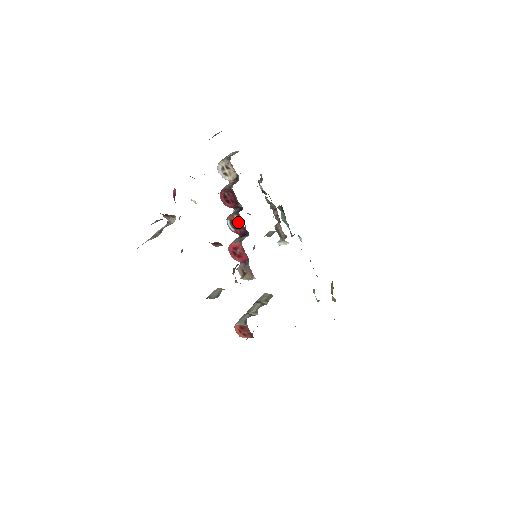
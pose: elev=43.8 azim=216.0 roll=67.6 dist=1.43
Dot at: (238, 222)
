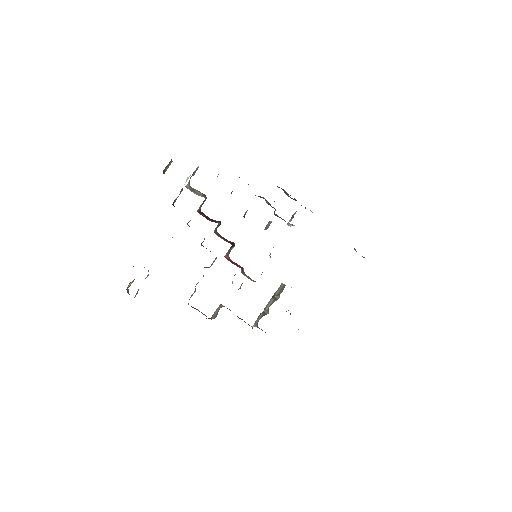
Dot at: occluded
